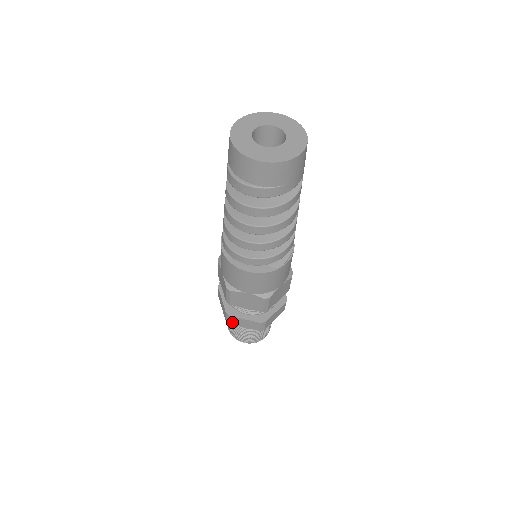
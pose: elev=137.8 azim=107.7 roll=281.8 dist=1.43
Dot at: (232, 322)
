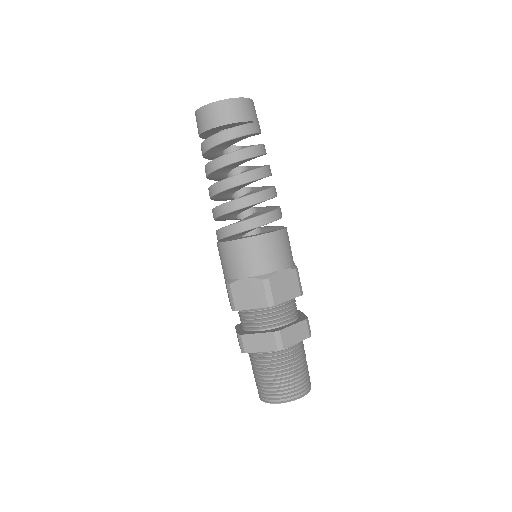
Dot at: (285, 343)
